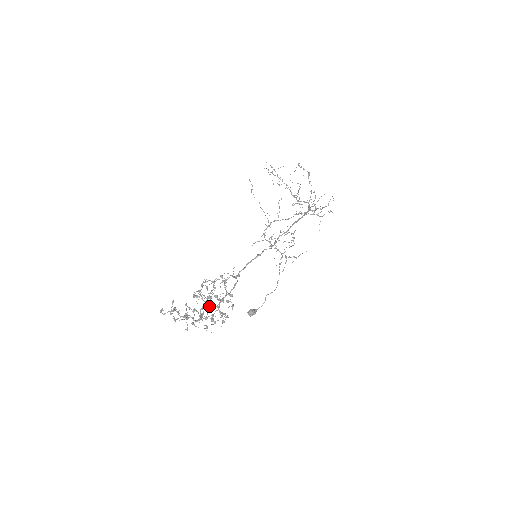
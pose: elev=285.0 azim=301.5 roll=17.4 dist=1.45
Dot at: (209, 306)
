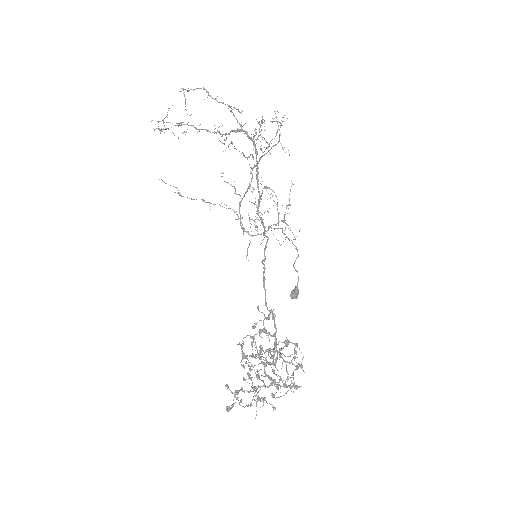
Dot at: occluded
